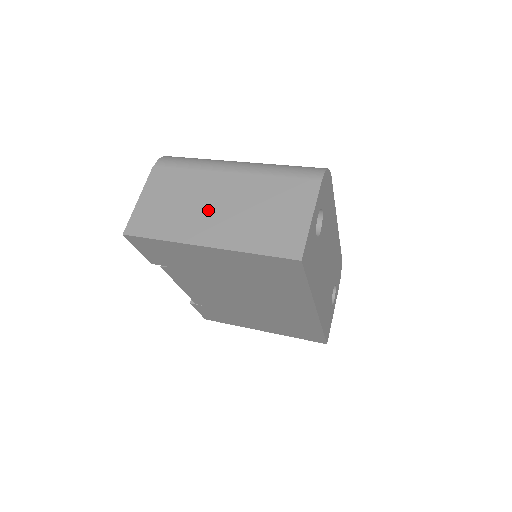
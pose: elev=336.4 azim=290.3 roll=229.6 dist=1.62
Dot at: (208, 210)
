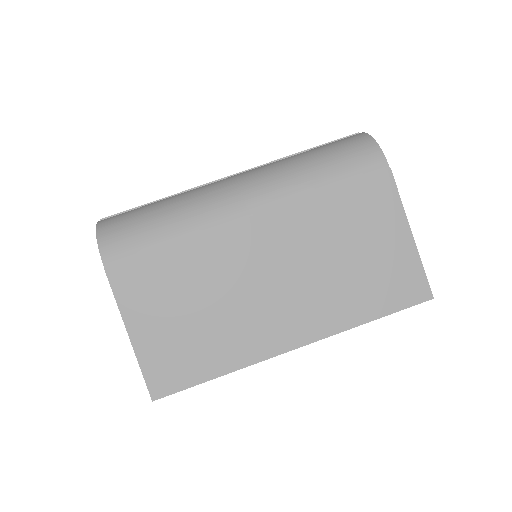
Dot at: (258, 295)
